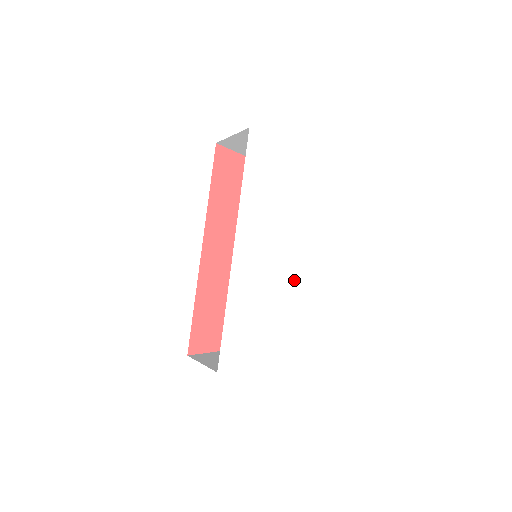
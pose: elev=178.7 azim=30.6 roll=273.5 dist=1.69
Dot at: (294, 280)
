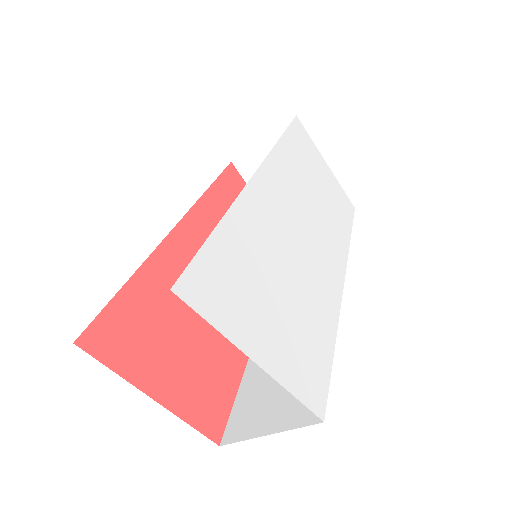
Dot at: (317, 283)
